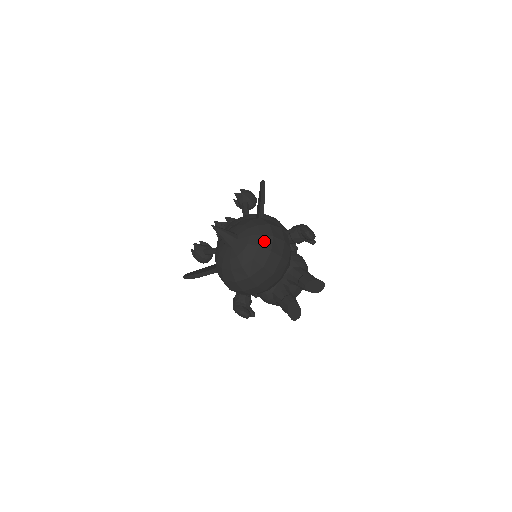
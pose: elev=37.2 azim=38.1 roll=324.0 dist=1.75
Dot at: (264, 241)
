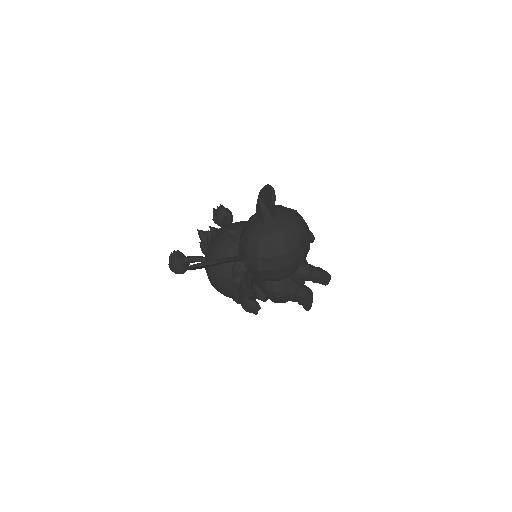
Dot at: (299, 221)
